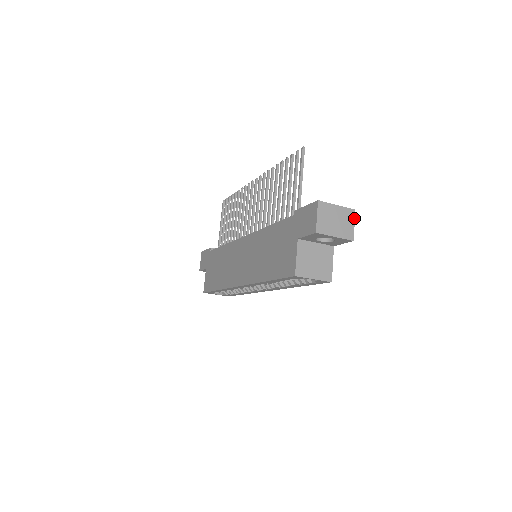
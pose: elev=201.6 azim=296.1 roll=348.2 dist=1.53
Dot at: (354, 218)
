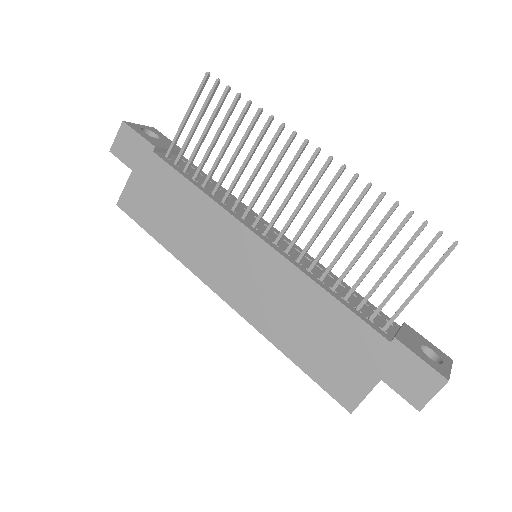
Dot at: occluded
